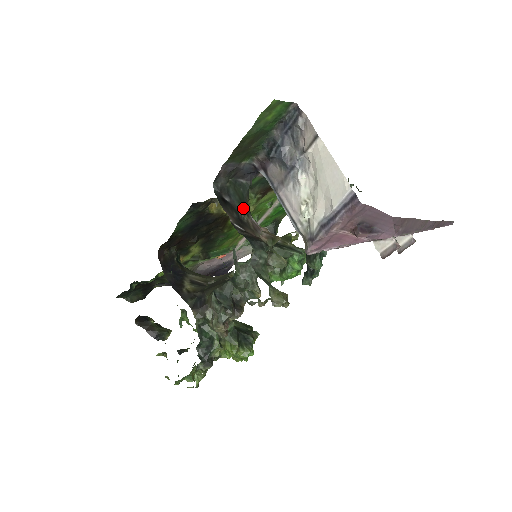
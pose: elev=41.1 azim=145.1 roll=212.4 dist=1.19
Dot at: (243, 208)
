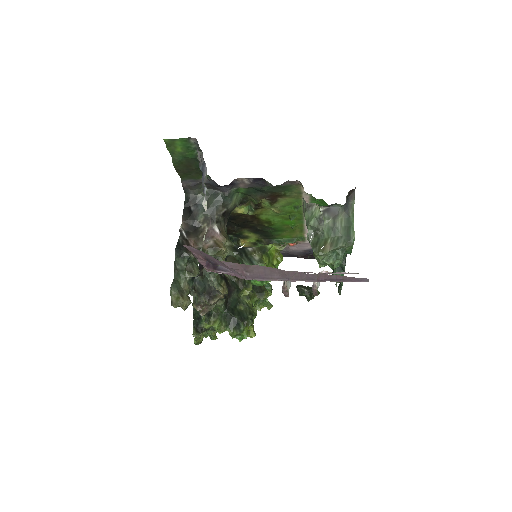
Dot at: (207, 217)
